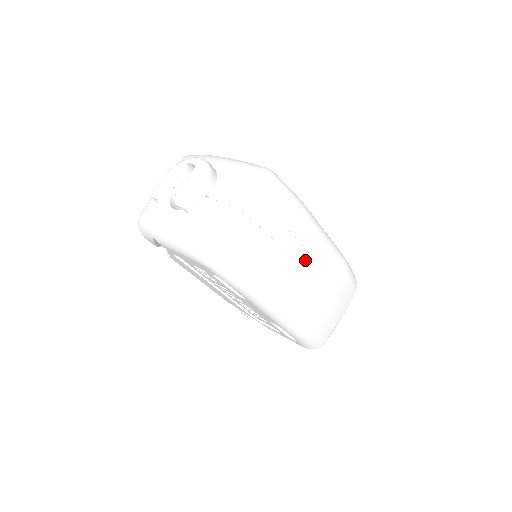
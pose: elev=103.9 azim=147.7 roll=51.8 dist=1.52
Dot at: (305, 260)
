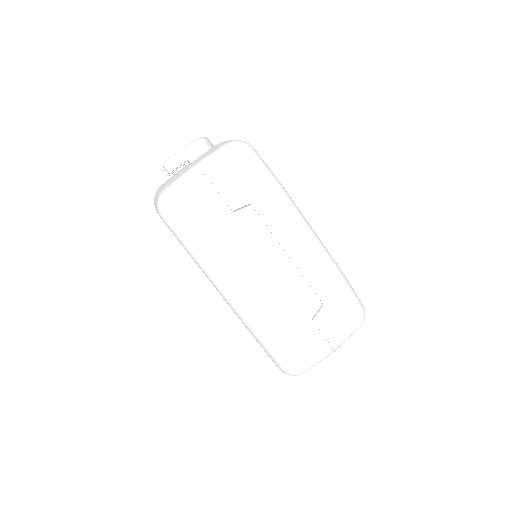
Dot at: (269, 244)
